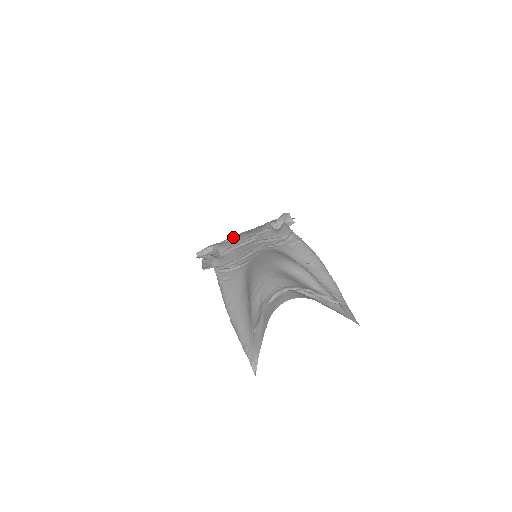
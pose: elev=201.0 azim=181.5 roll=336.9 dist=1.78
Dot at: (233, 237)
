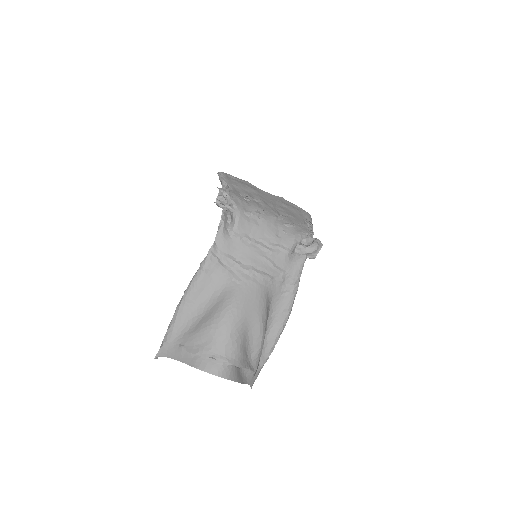
Dot at: (261, 215)
